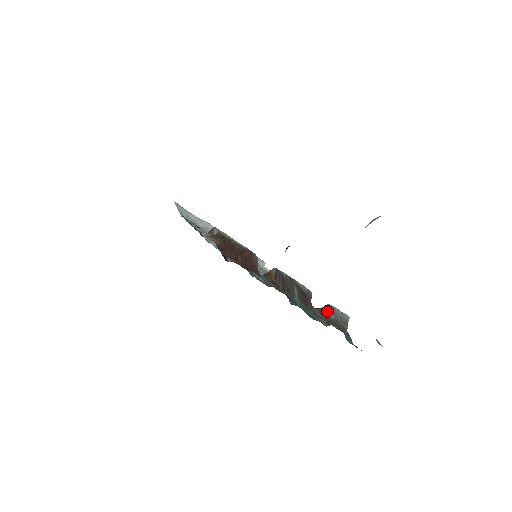
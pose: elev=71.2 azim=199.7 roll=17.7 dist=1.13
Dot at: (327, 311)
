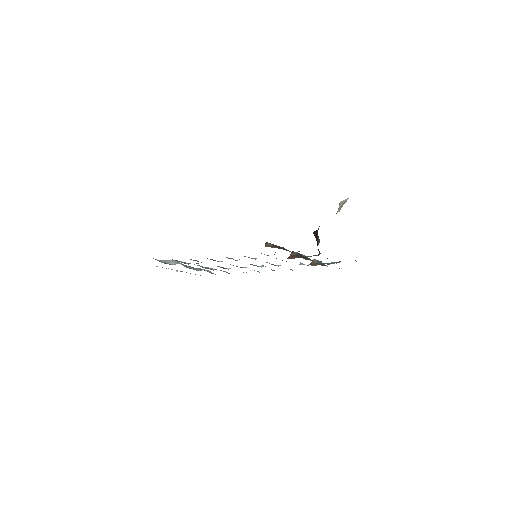
Dot at: (316, 262)
